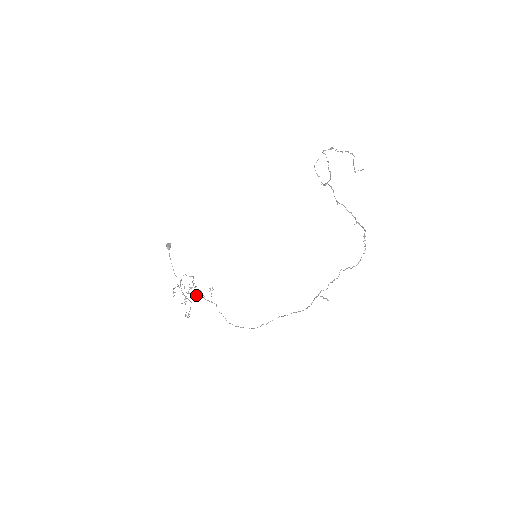
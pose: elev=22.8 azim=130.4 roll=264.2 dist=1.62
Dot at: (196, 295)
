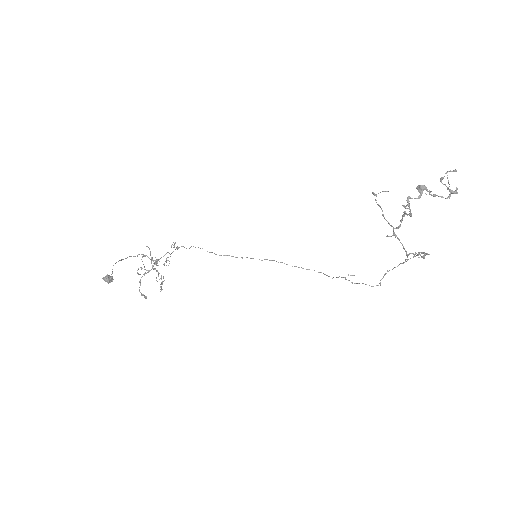
Dot at: (158, 260)
